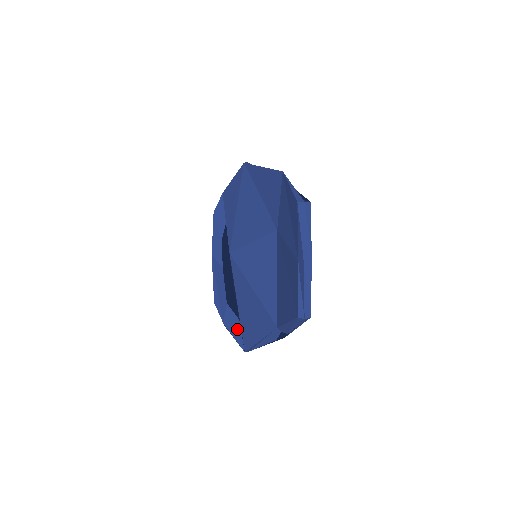
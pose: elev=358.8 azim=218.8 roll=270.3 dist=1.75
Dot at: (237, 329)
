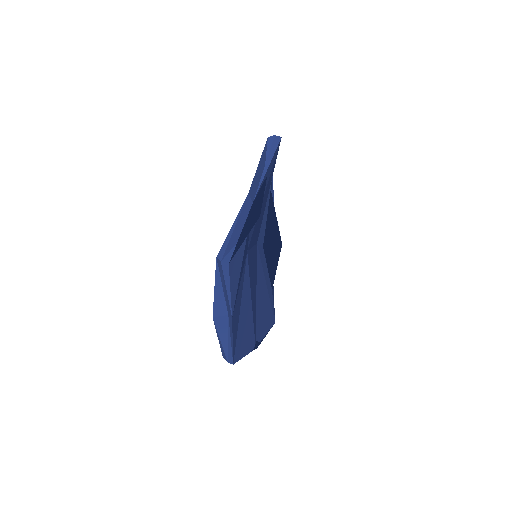
Dot at: occluded
